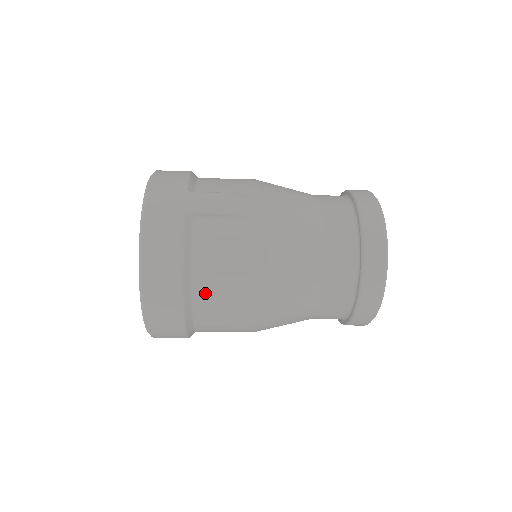
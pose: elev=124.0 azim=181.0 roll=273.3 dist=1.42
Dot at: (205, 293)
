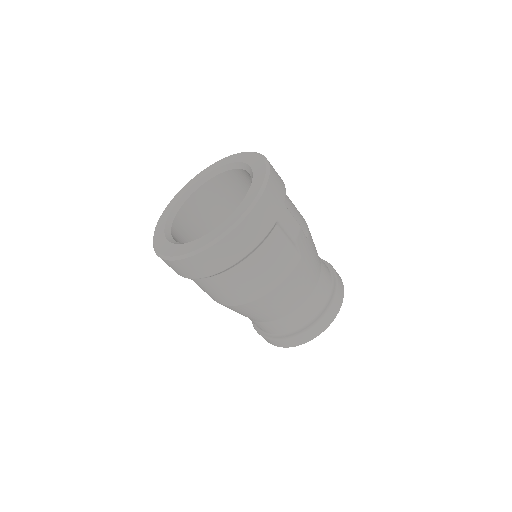
Dot at: (239, 273)
